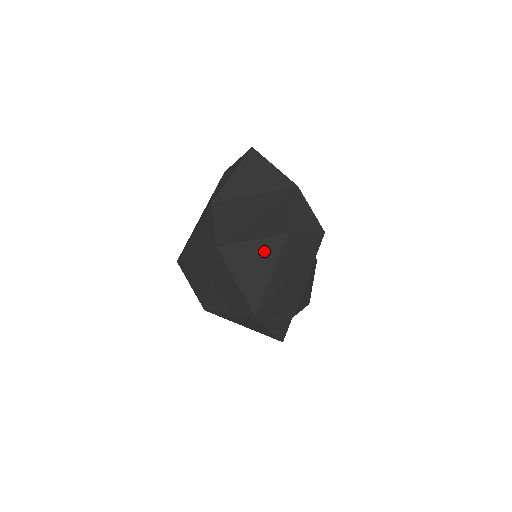
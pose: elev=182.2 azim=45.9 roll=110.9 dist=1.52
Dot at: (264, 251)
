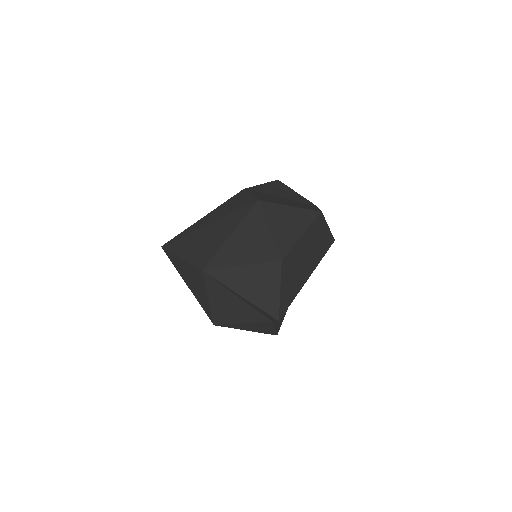
Dot at: (300, 216)
